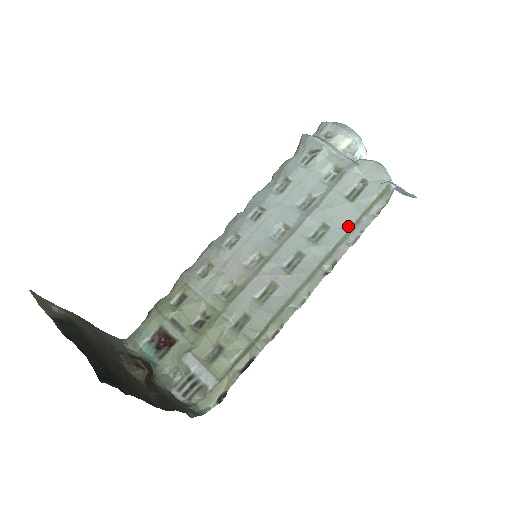
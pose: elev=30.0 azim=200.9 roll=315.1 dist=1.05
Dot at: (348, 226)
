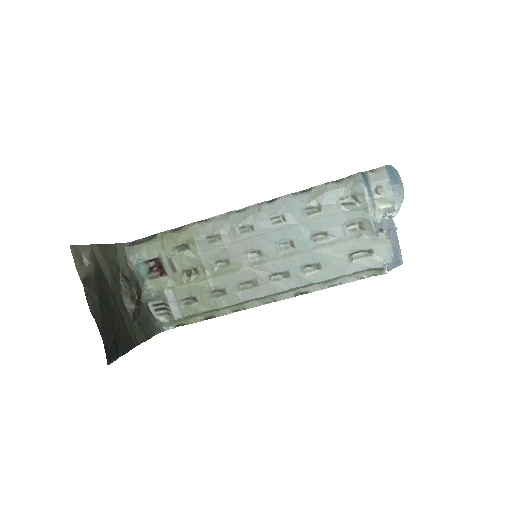
Dot at: (334, 276)
